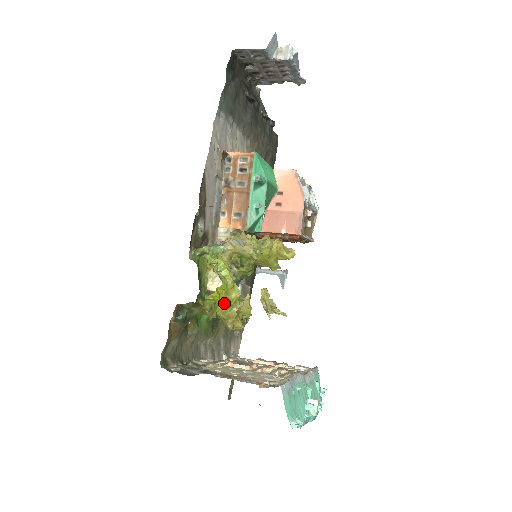
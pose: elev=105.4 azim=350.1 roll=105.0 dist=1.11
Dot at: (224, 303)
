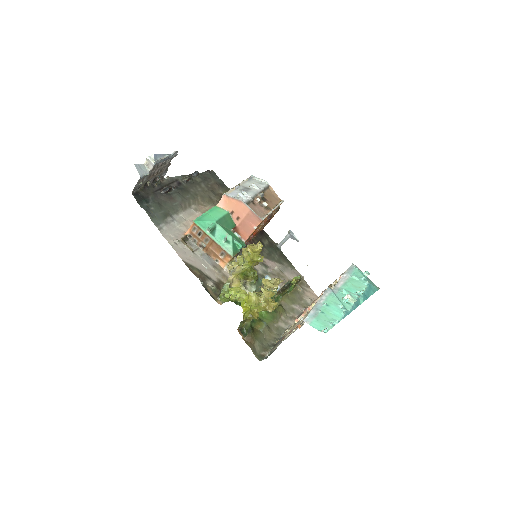
Dot at: (254, 306)
